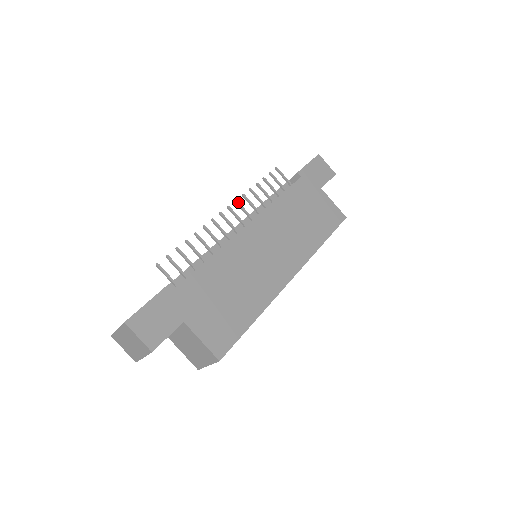
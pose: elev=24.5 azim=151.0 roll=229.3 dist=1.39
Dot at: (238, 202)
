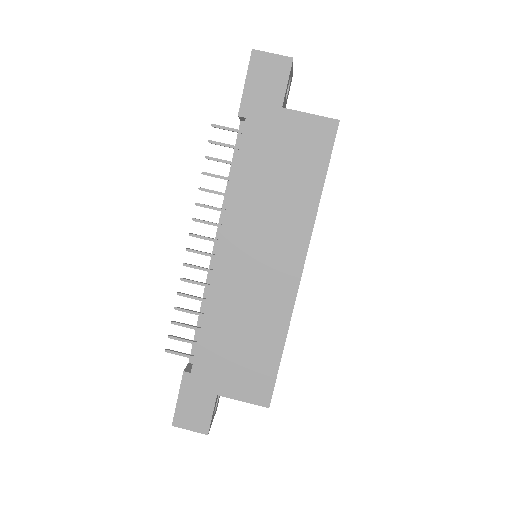
Dot at: (196, 220)
